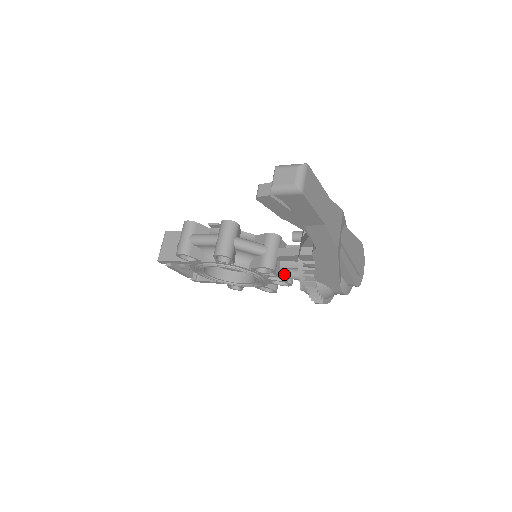
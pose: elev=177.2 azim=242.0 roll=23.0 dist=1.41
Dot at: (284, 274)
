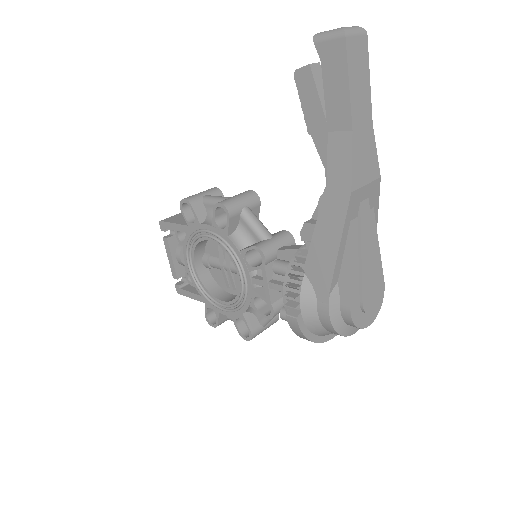
Dot at: (273, 281)
